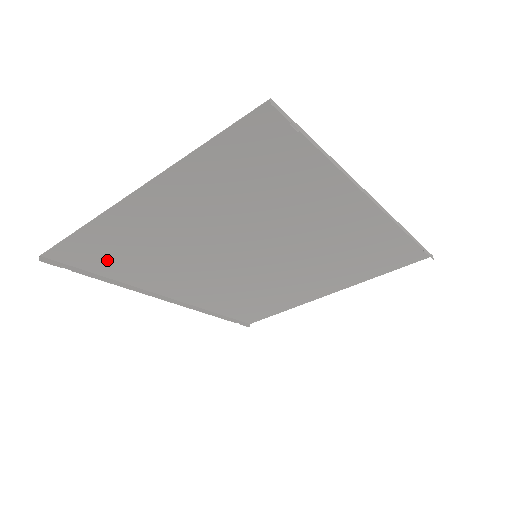
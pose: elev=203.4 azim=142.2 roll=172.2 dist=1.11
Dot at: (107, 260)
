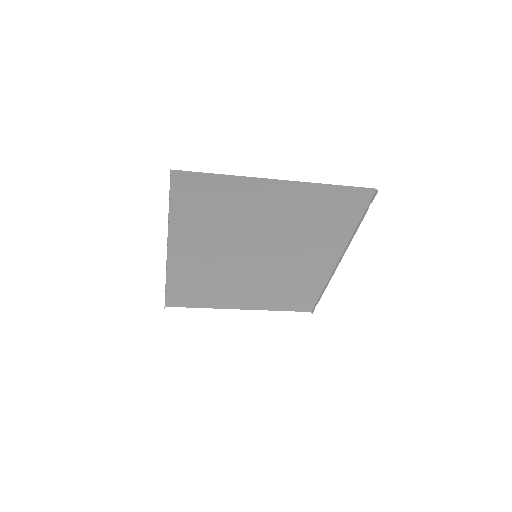
Dot at: (194, 201)
